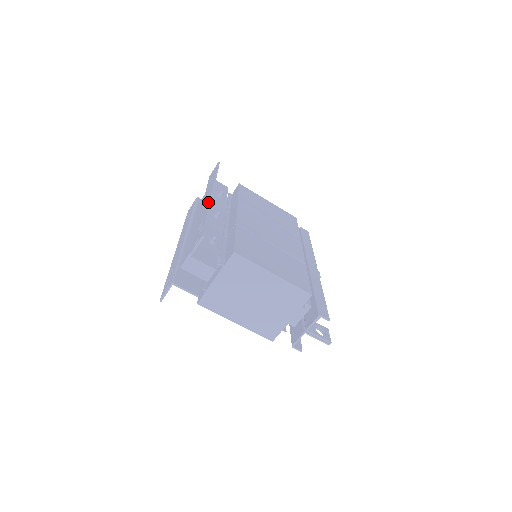
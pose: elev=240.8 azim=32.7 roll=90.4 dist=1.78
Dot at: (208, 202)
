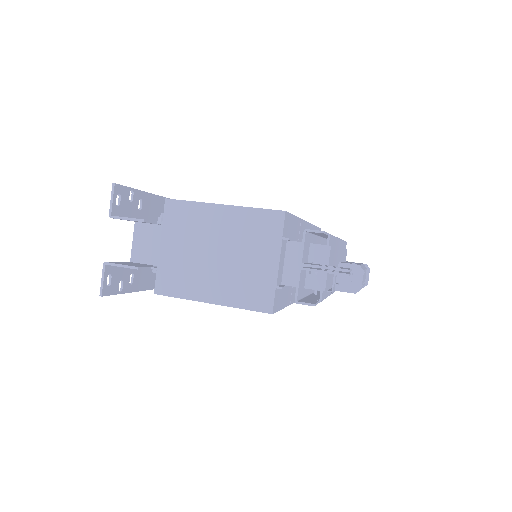
Dot at: occluded
